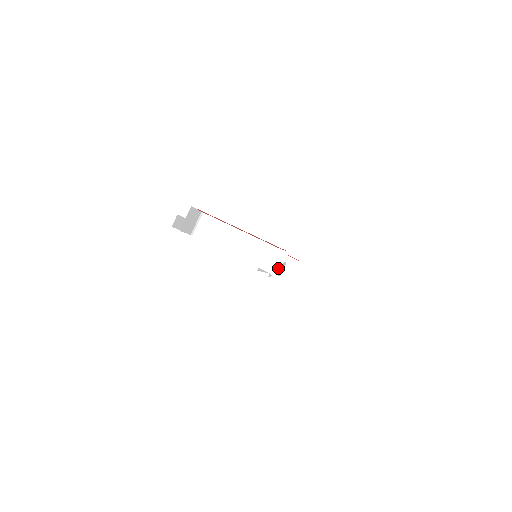
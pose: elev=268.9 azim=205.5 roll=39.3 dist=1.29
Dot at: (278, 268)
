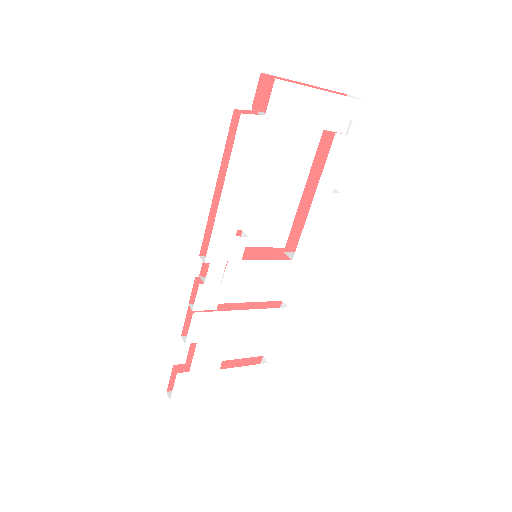
Dot at: occluded
